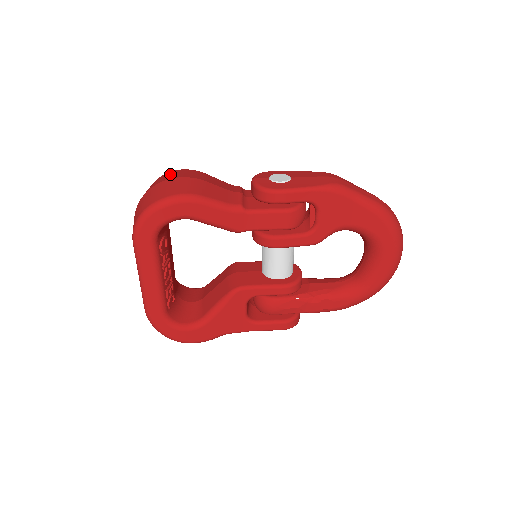
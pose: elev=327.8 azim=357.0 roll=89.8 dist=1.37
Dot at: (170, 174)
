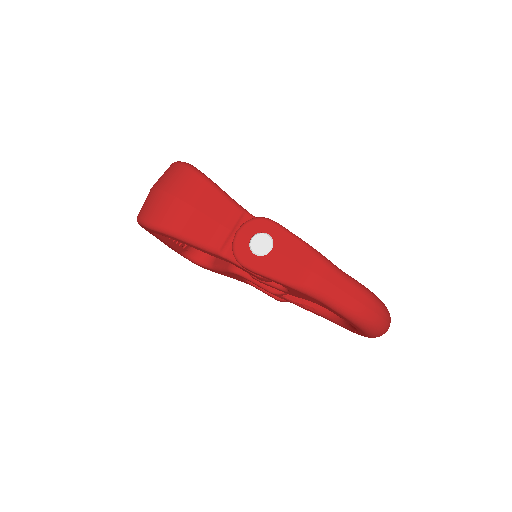
Dot at: (177, 177)
